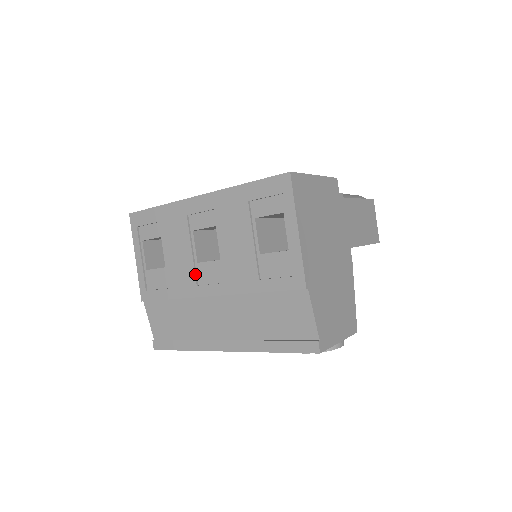
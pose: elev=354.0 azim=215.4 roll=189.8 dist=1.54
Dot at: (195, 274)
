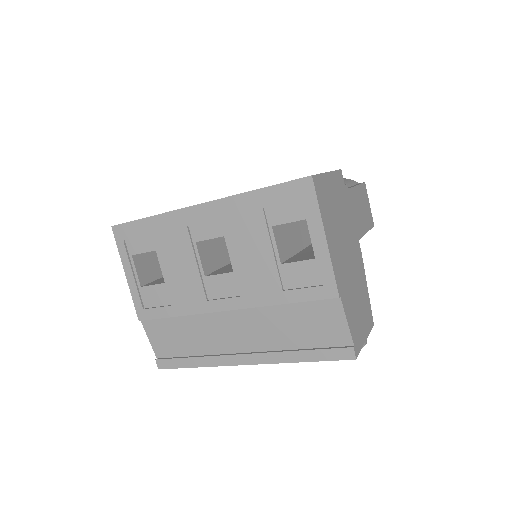
Dot at: (203, 289)
